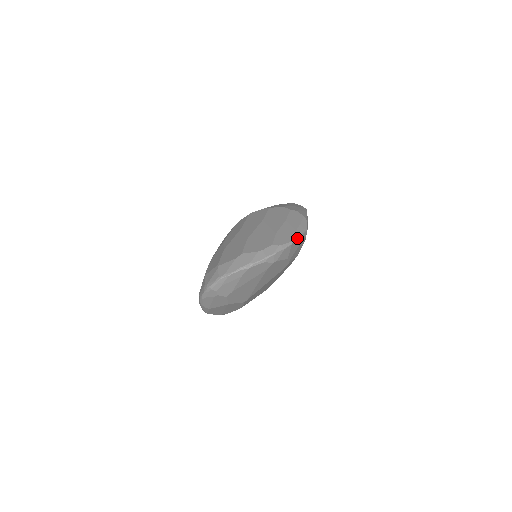
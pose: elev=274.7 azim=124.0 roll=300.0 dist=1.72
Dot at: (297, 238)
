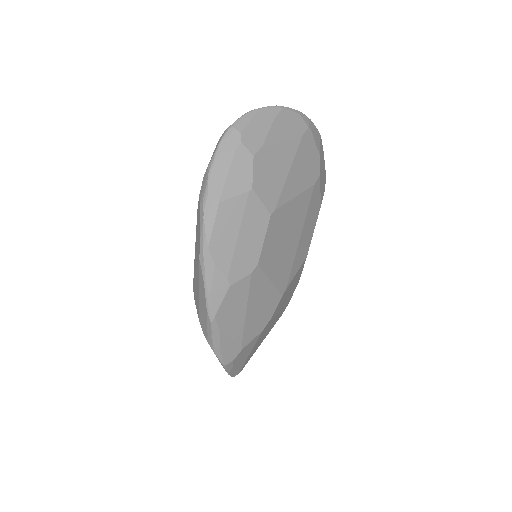
Dot at: (322, 146)
